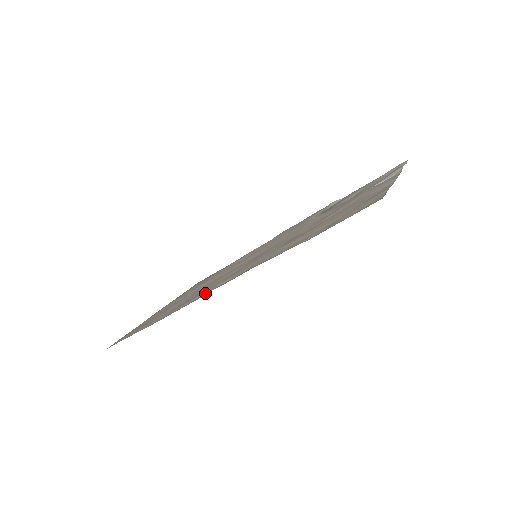
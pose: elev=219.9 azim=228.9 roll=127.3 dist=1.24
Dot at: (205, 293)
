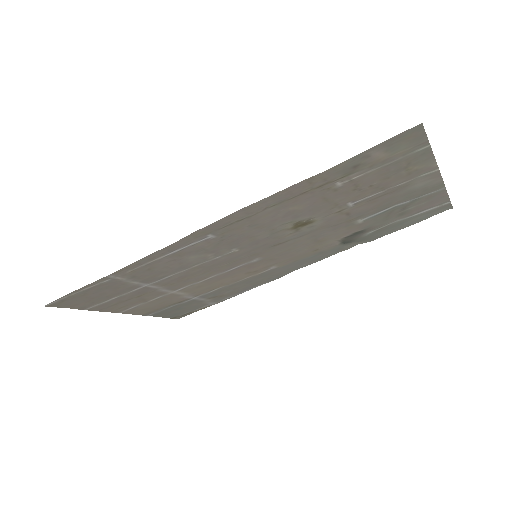
Dot at: (182, 244)
